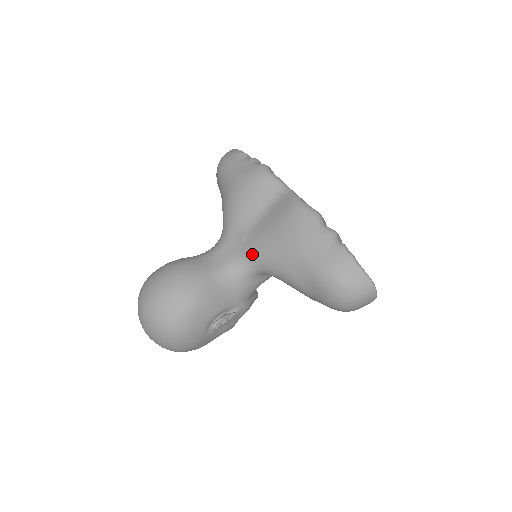
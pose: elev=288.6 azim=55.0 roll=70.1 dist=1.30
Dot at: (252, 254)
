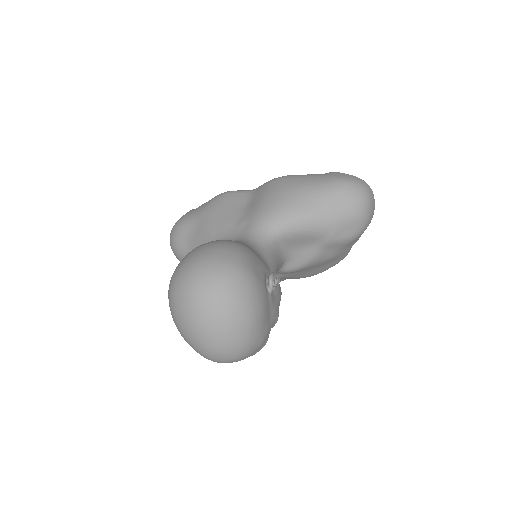
Dot at: (261, 221)
